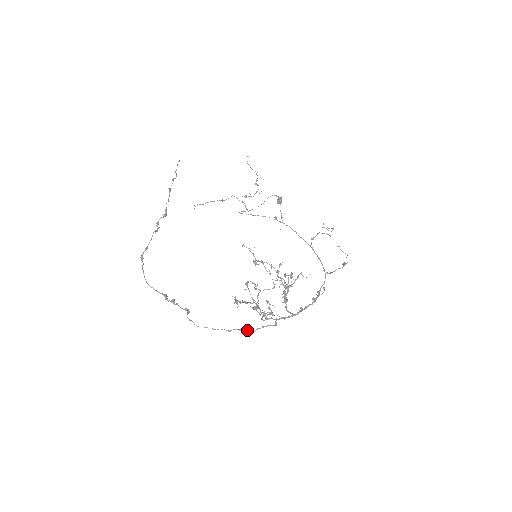
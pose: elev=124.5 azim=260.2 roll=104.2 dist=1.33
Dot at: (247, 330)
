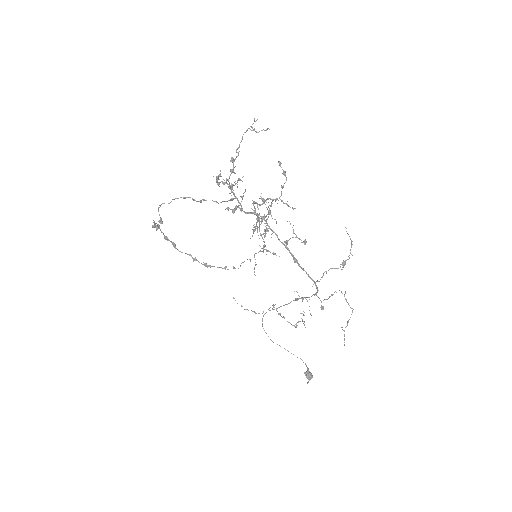
Dot at: (200, 200)
